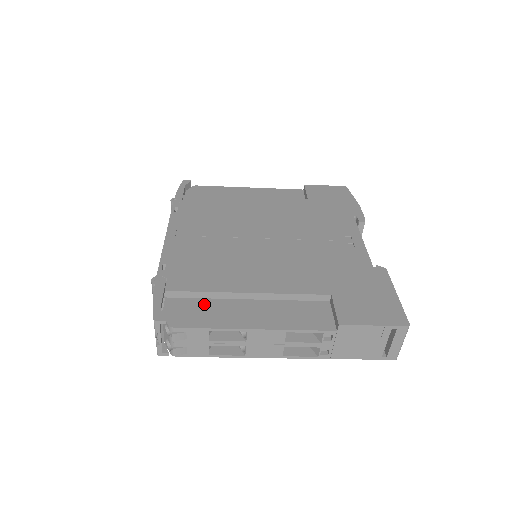
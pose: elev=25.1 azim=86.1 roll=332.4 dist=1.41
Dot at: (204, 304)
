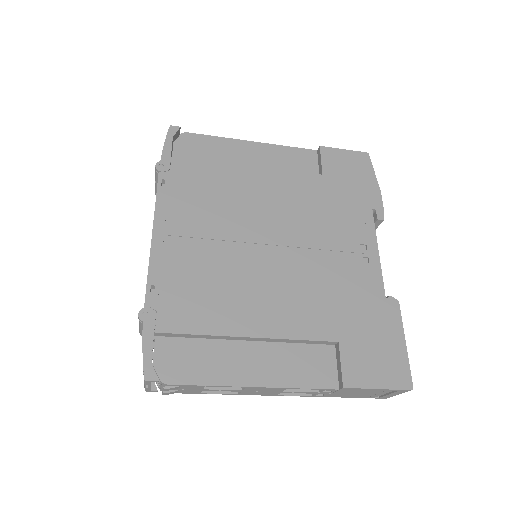
Dot at: (199, 348)
